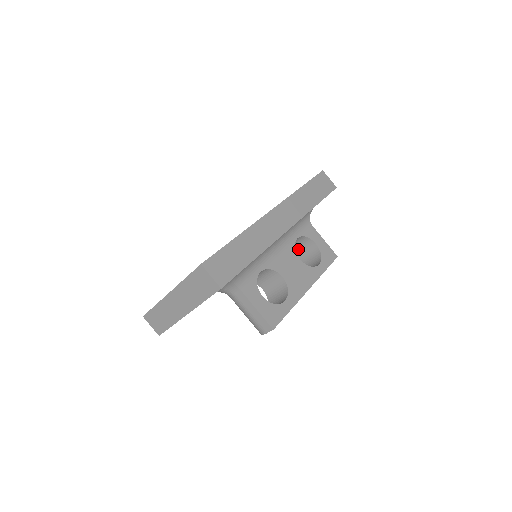
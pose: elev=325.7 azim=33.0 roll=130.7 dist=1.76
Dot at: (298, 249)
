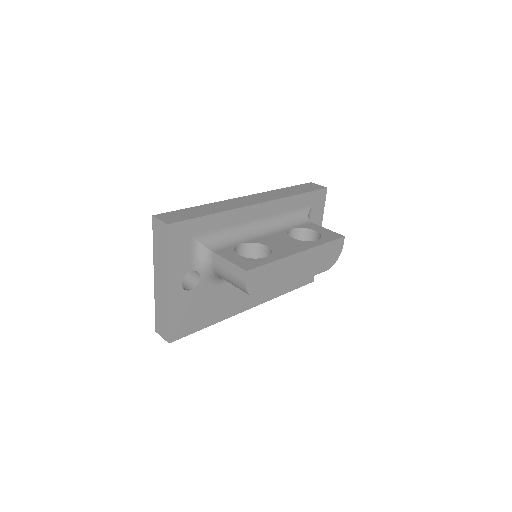
Dot at: occluded
